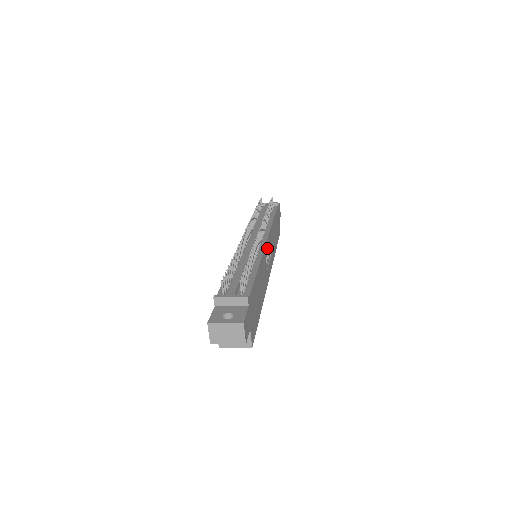
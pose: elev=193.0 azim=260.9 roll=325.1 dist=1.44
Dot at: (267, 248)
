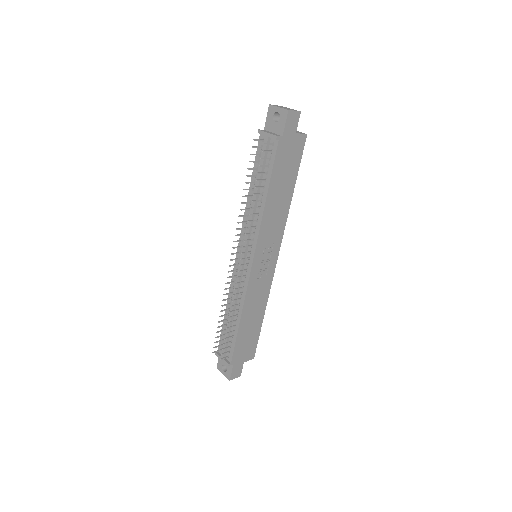
Dot at: (257, 265)
